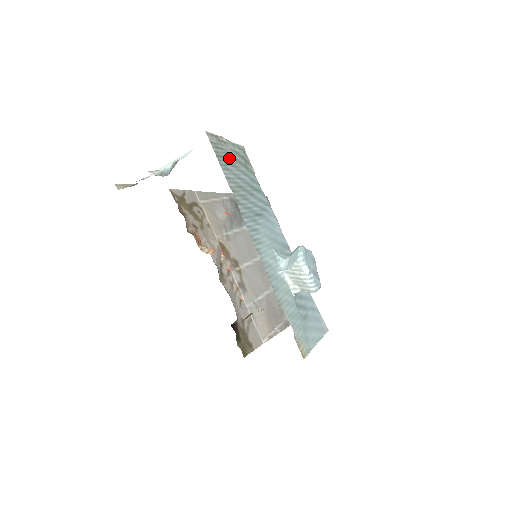
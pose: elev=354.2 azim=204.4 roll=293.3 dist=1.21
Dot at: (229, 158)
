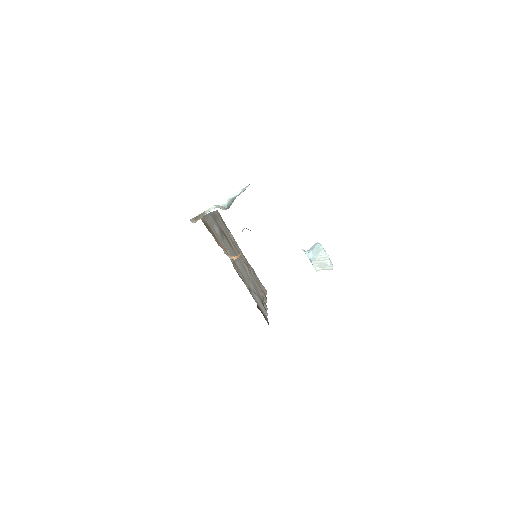
Dot at: occluded
